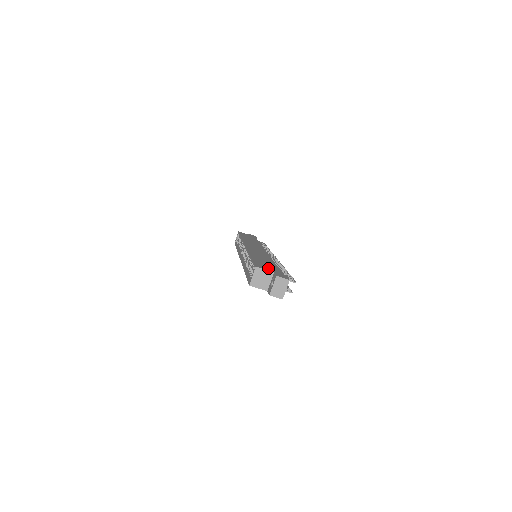
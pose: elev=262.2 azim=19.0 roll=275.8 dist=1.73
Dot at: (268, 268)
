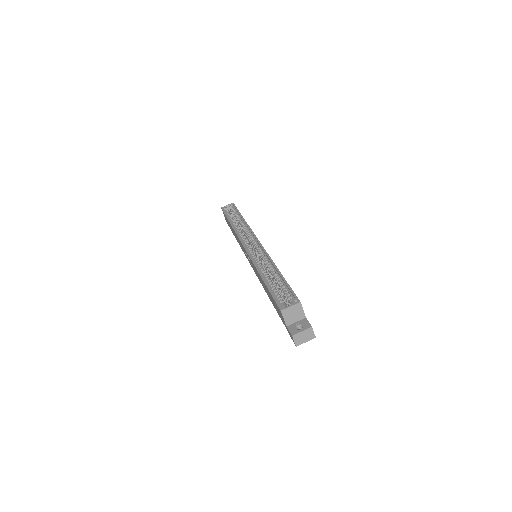
Dot at: occluded
